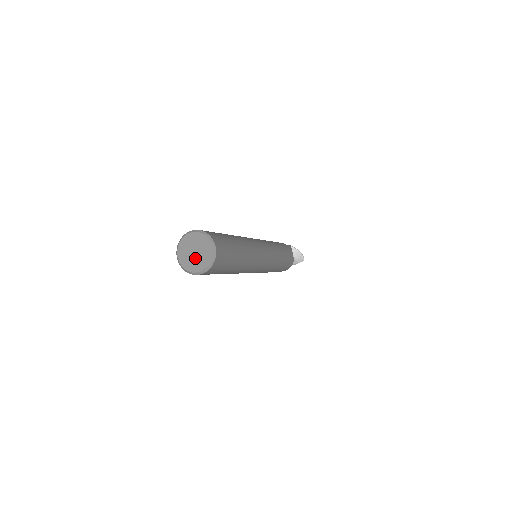
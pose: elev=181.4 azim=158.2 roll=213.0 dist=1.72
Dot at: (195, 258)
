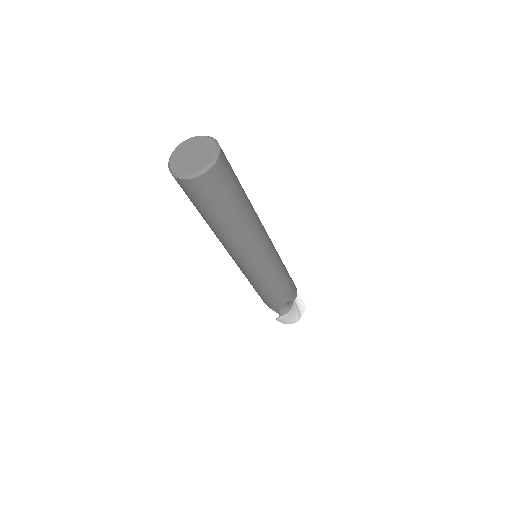
Dot at: (195, 159)
